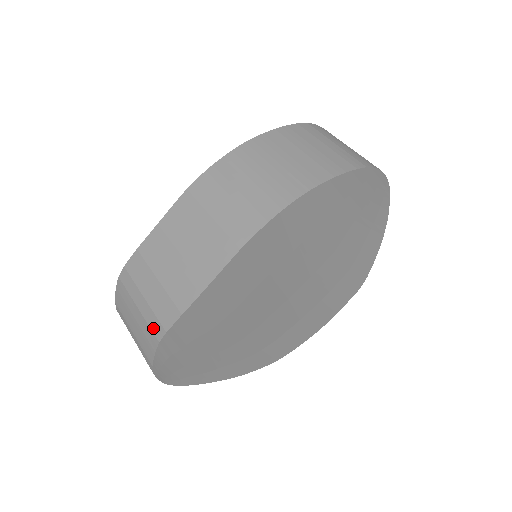
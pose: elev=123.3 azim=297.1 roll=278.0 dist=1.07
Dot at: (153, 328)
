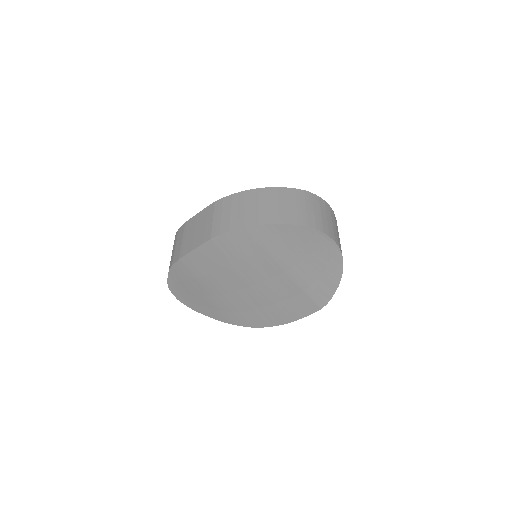
Dot at: (171, 262)
